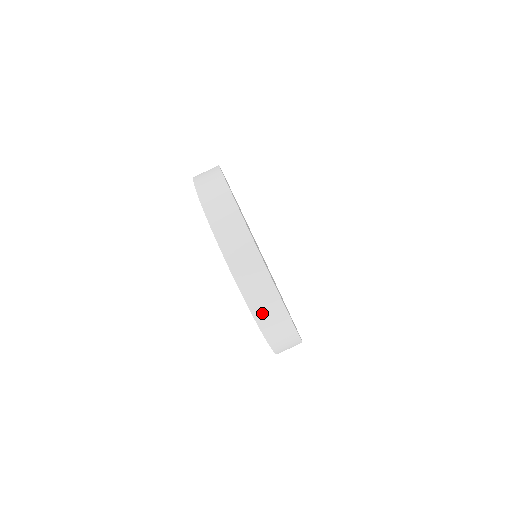
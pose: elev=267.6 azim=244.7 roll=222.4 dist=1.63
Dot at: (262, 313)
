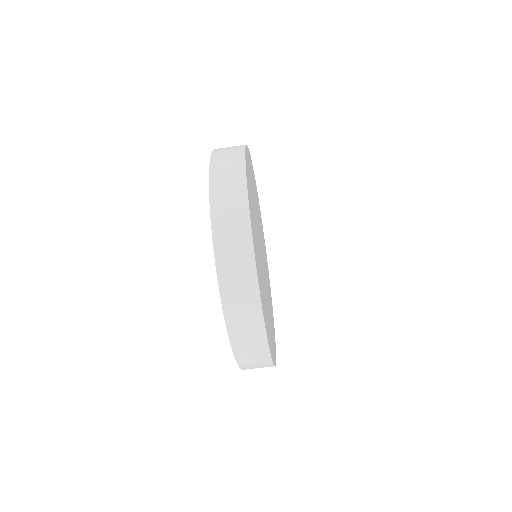
Dot at: occluded
